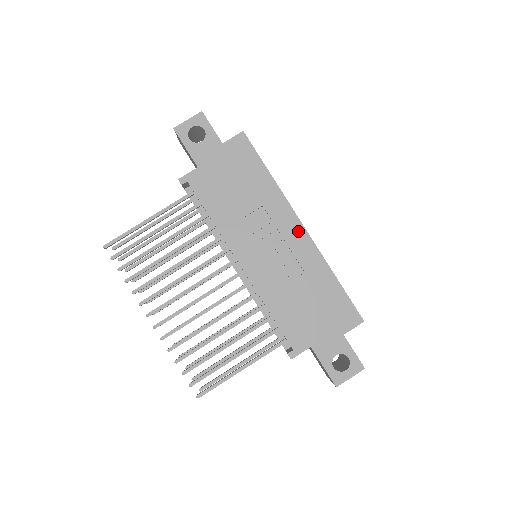
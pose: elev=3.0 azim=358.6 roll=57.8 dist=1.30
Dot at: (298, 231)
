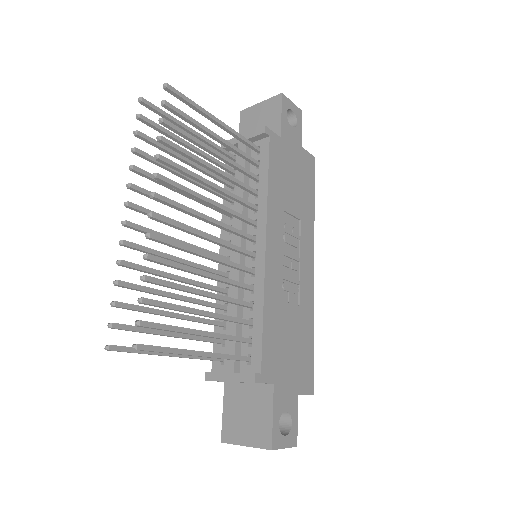
Dot at: (310, 267)
